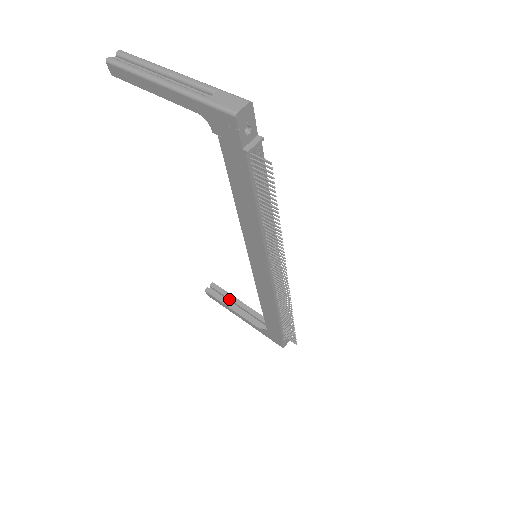
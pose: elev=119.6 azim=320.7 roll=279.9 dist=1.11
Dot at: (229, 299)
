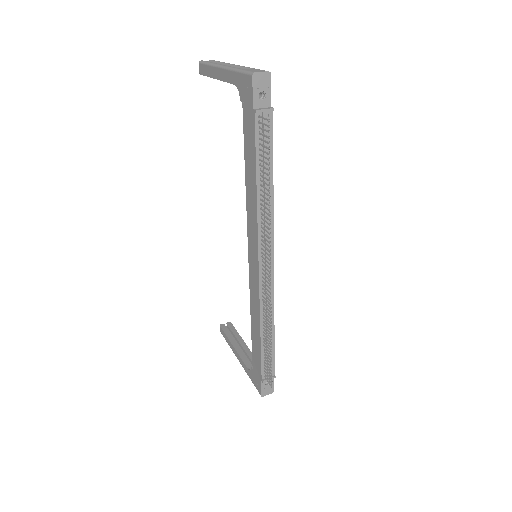
Dot at: (236, 338)
